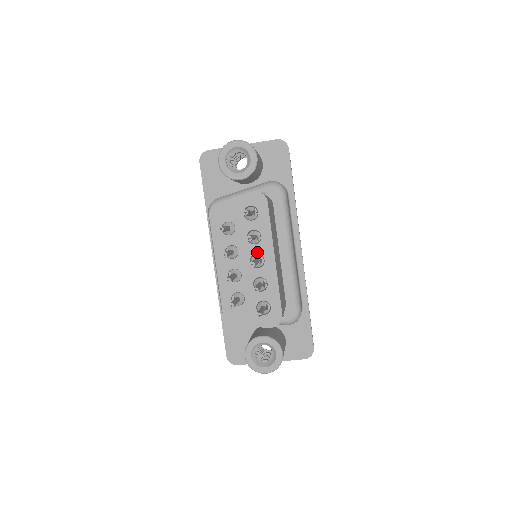
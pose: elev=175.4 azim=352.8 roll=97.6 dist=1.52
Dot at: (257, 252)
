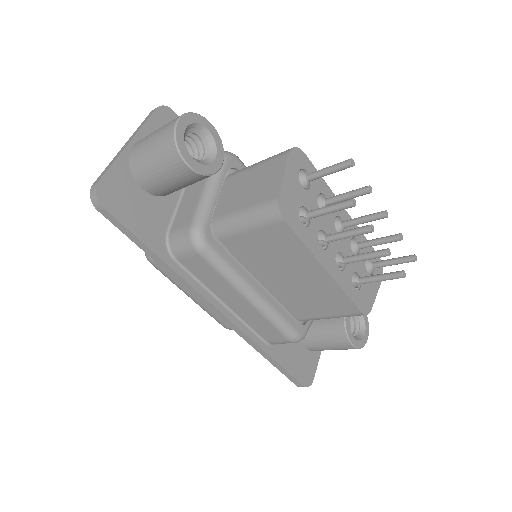
Dot at: (334, 217)
